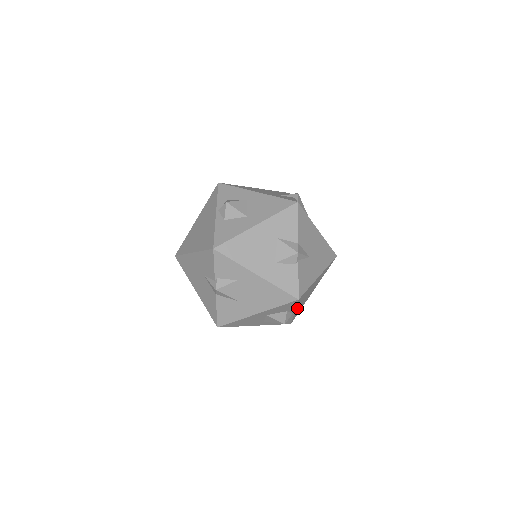
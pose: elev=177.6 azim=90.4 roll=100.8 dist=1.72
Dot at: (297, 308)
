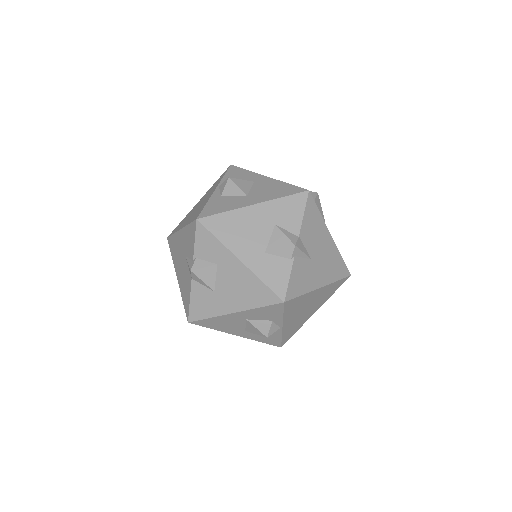
Dot at: (287, 322)
